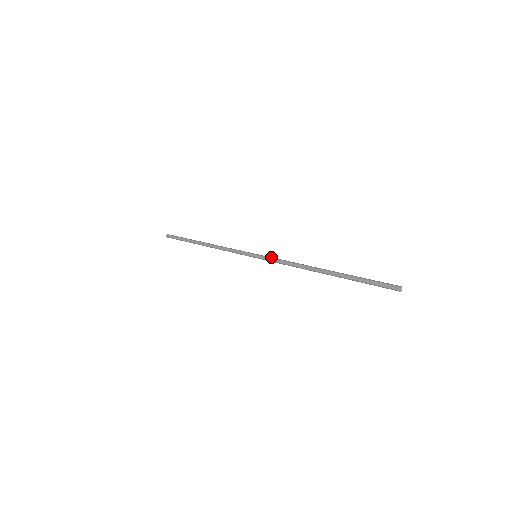
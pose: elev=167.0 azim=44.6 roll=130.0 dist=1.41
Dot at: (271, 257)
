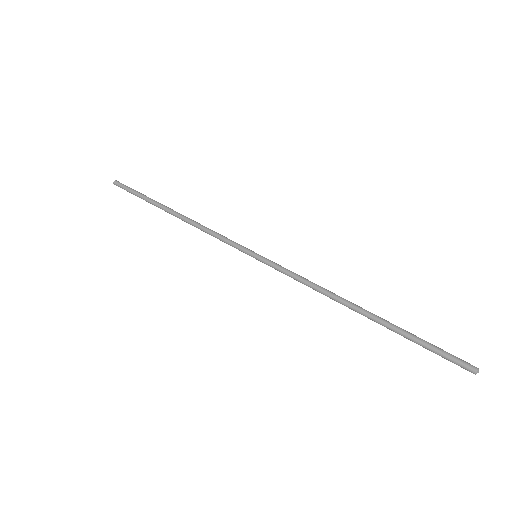
Dot at: (278, 268)
